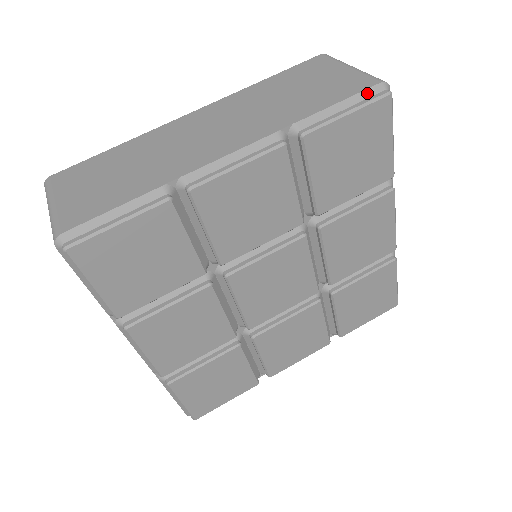
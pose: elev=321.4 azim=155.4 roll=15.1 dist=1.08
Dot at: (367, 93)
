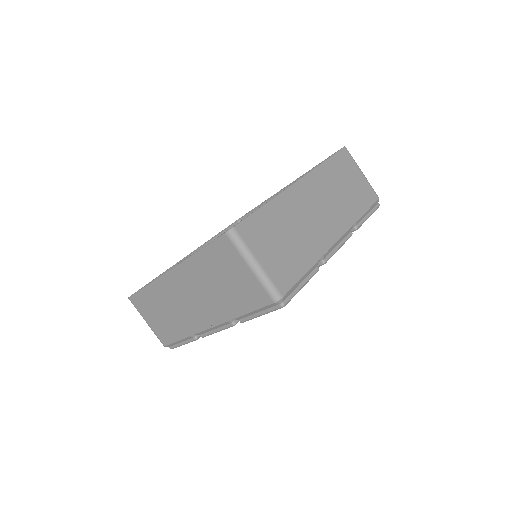
Dot at: (268, 307)
